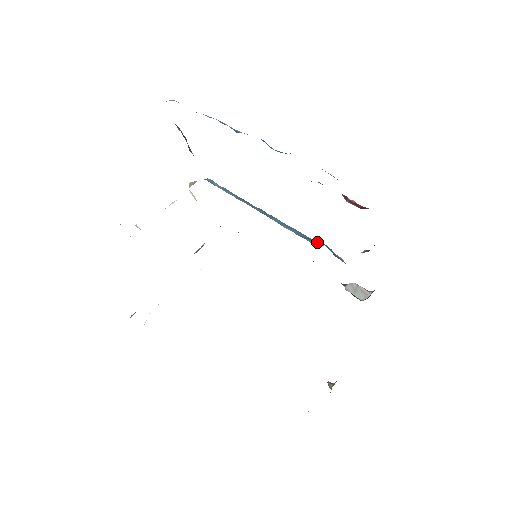
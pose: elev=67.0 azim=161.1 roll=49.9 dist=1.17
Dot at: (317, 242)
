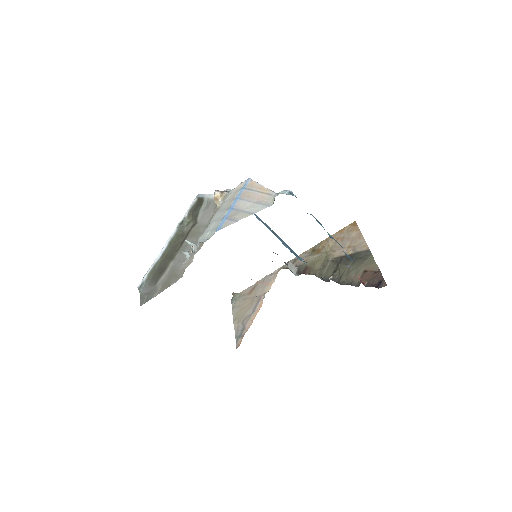
Dot at: (296, 254)
